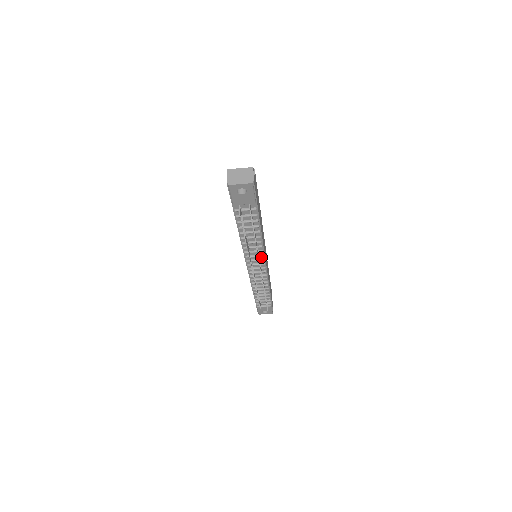
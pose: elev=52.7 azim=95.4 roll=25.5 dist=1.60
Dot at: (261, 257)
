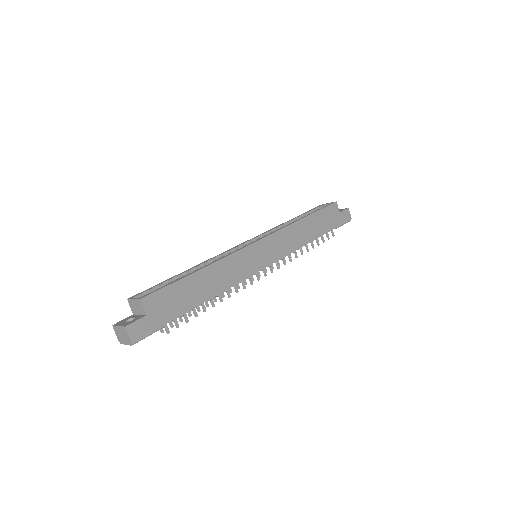
Dot at: (251, 274)
